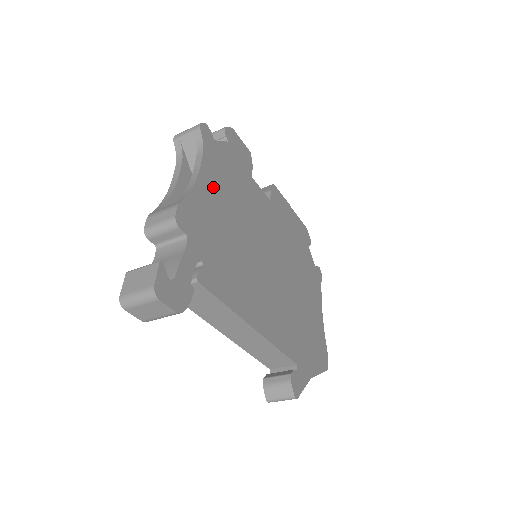
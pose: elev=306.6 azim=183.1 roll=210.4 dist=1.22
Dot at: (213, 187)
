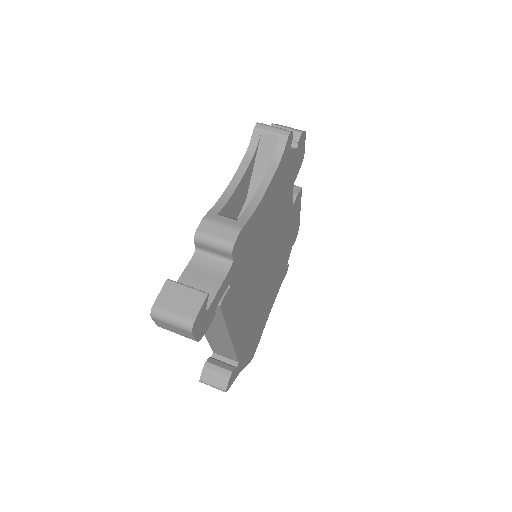
Dot at: (268, 203)
